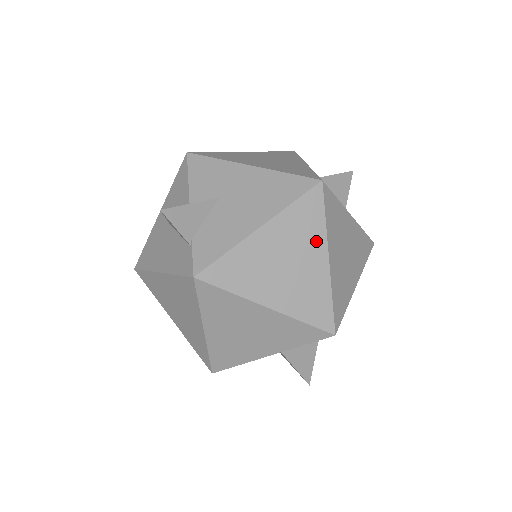
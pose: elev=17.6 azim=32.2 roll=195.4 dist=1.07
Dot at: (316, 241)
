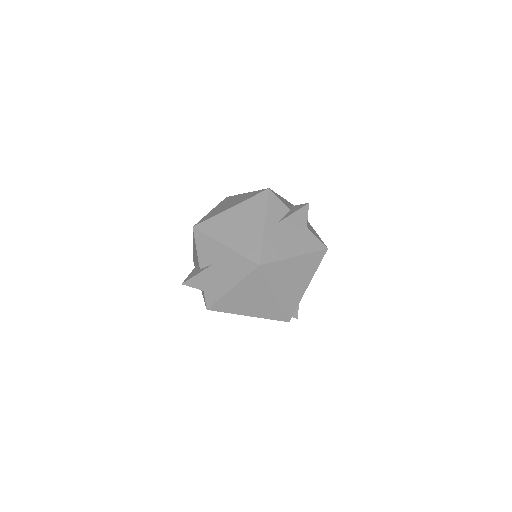
Dot at: (265, 290)
